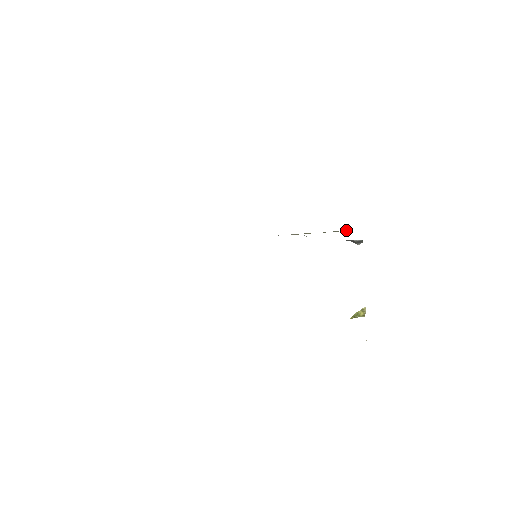
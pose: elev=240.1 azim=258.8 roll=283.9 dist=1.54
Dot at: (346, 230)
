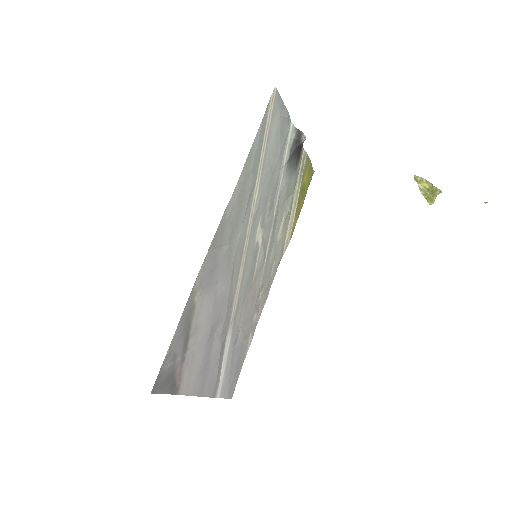
Dot at: (301, 163)
